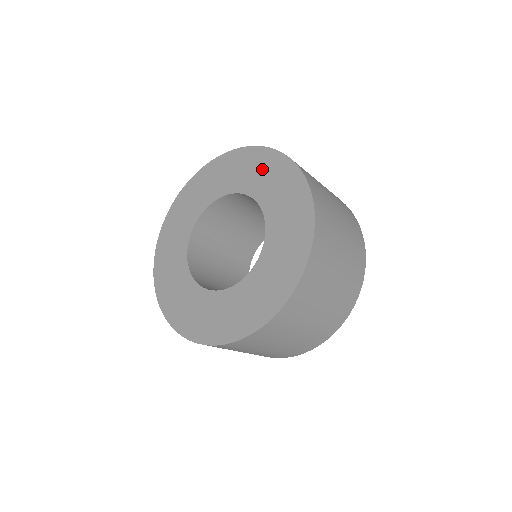
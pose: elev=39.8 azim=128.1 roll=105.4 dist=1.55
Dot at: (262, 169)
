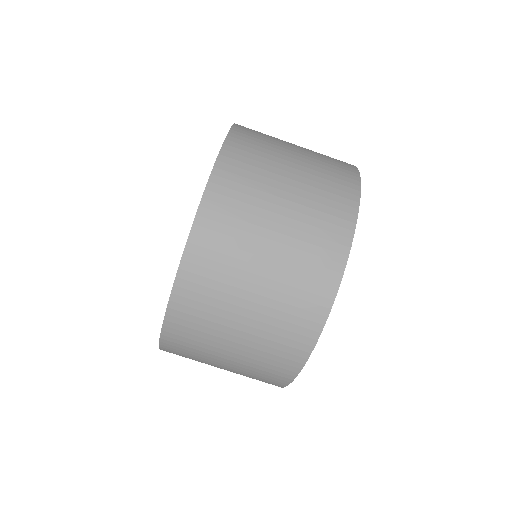
Dot at: occluded
